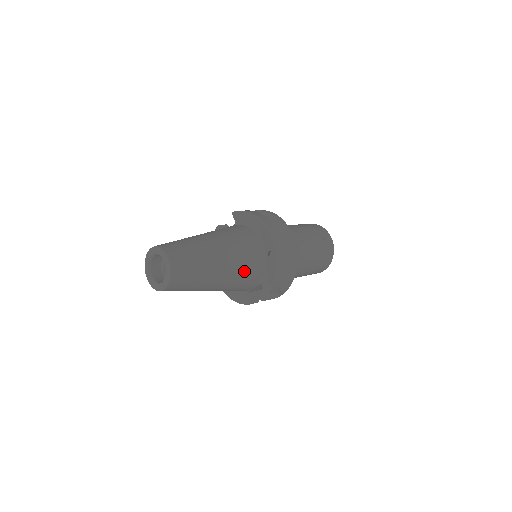
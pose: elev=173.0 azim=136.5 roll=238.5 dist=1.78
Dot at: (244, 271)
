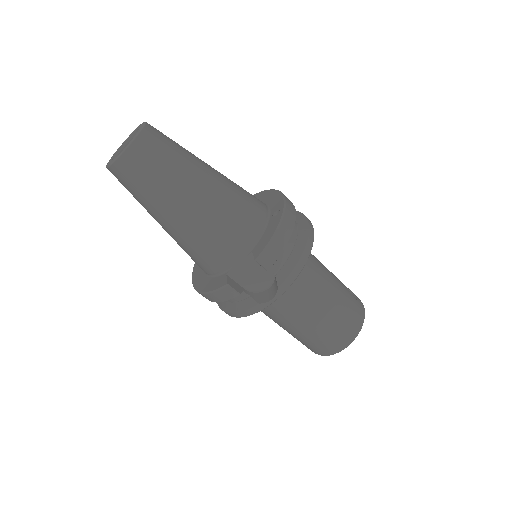
Dot at: (235, 212)
